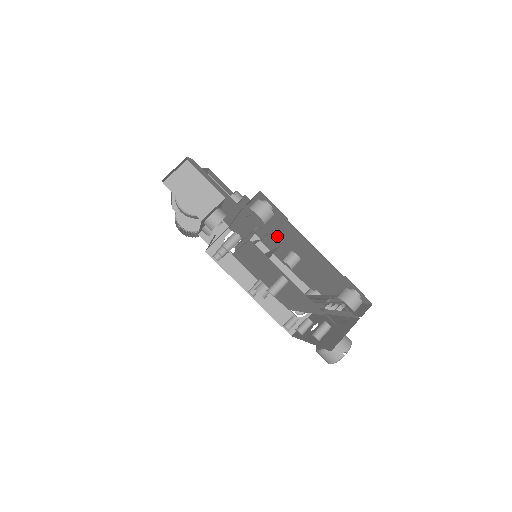
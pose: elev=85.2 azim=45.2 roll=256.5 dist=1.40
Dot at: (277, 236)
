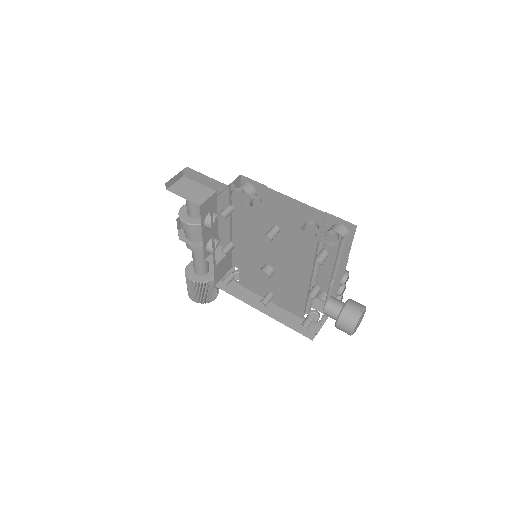
Dot at: occluded
